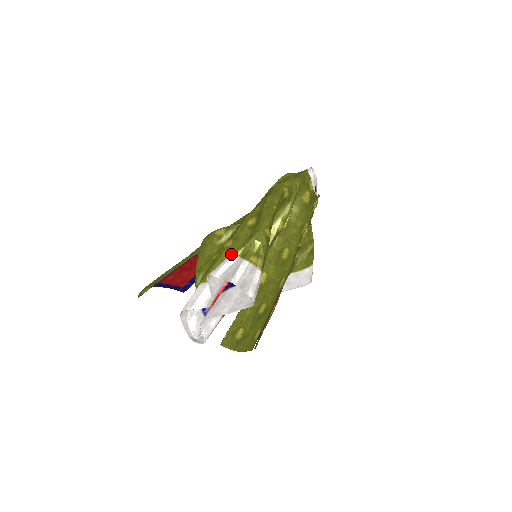
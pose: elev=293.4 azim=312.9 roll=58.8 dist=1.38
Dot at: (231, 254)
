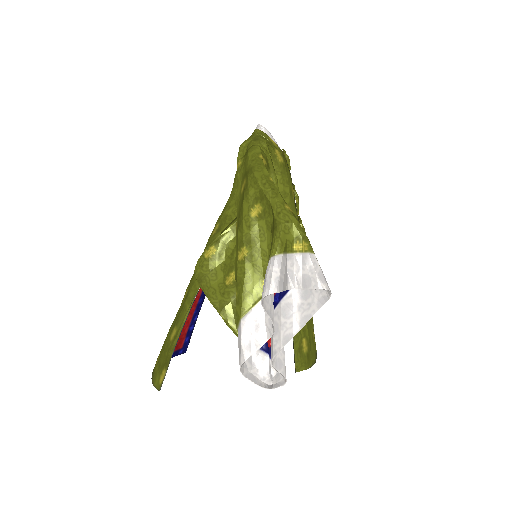
Dot at: (271, 257)
